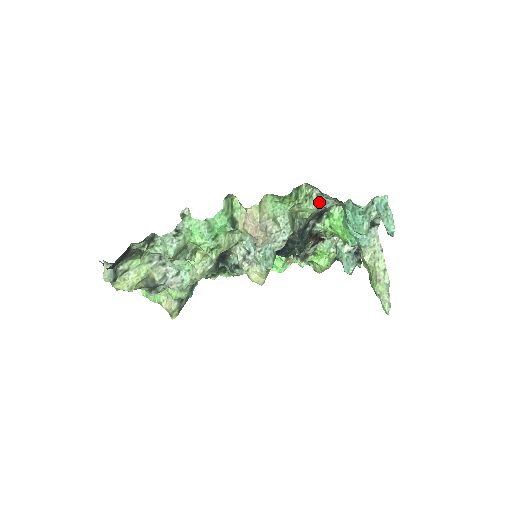
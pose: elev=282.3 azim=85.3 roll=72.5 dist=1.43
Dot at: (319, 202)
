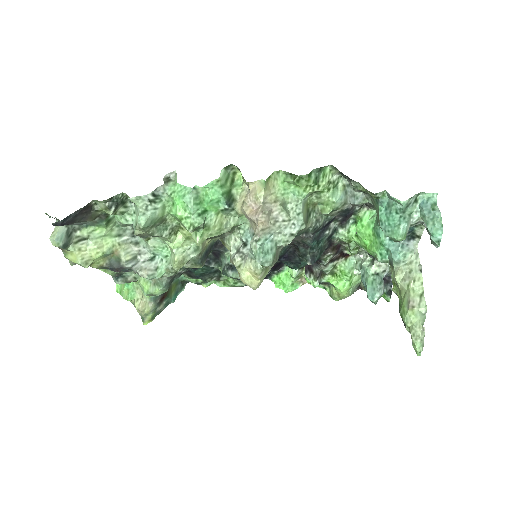
Dot at: (345, 196)
